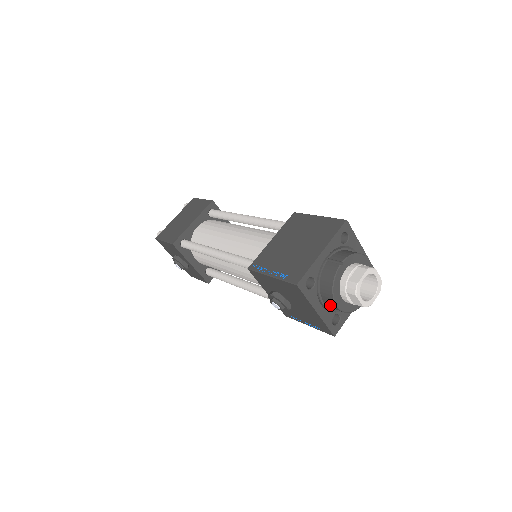
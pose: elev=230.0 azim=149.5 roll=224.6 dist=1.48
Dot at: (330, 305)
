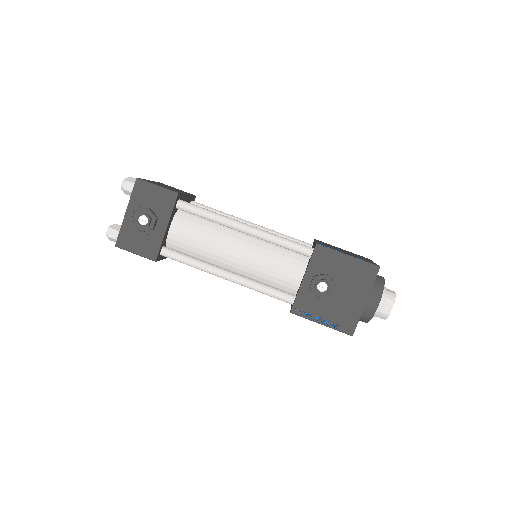
Dot at: (370, 303)
